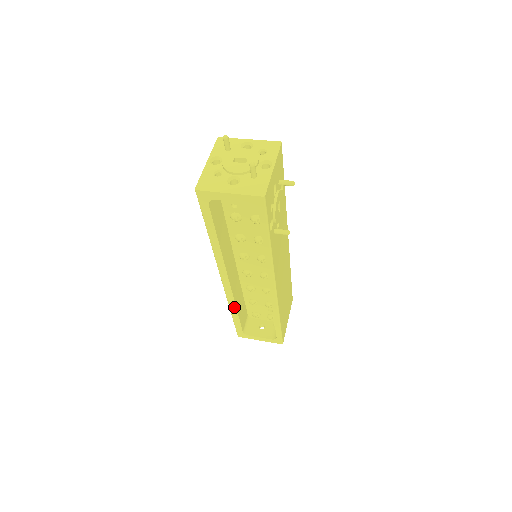
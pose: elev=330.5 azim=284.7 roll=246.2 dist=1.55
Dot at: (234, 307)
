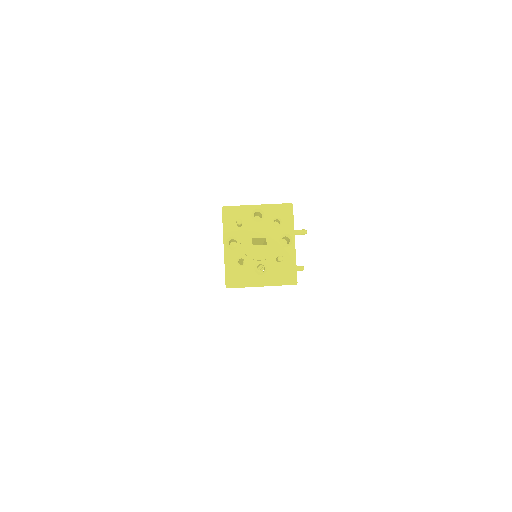
Dot at: occluded
